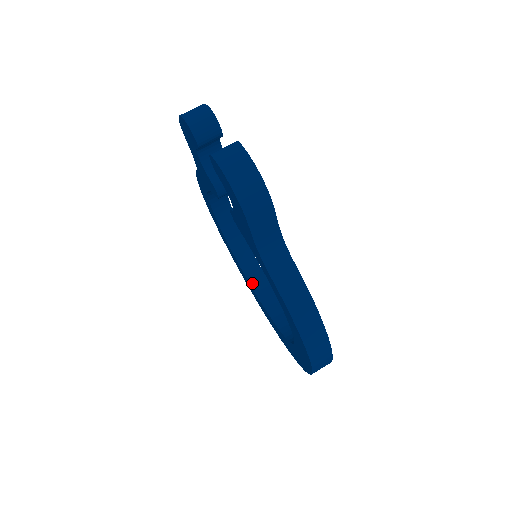
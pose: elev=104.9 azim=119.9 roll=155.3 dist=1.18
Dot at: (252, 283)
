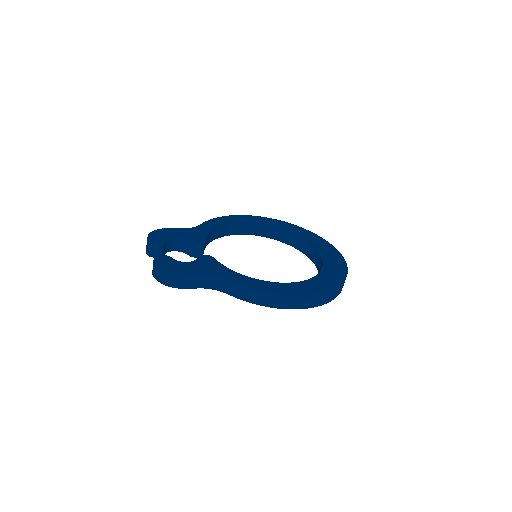
Dot at: (298, 248)
